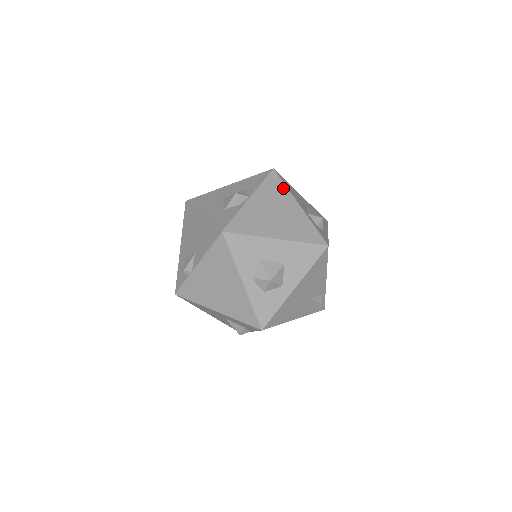
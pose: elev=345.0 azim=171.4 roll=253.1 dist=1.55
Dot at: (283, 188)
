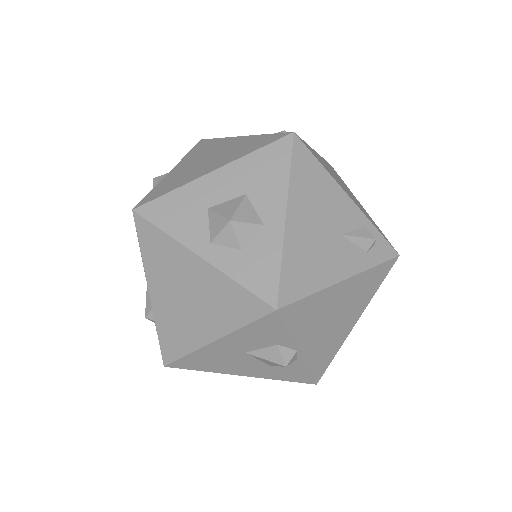
Dot at: (215, 141)
